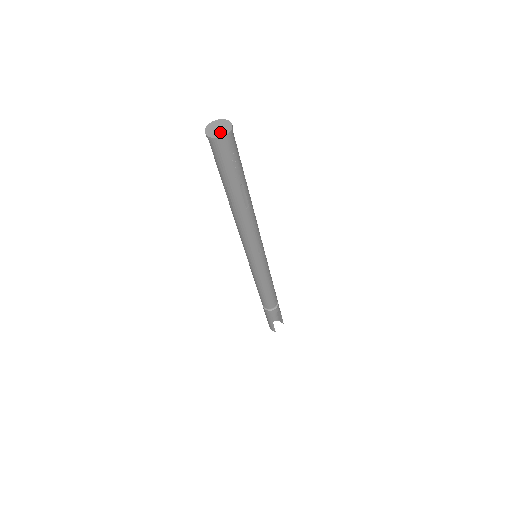
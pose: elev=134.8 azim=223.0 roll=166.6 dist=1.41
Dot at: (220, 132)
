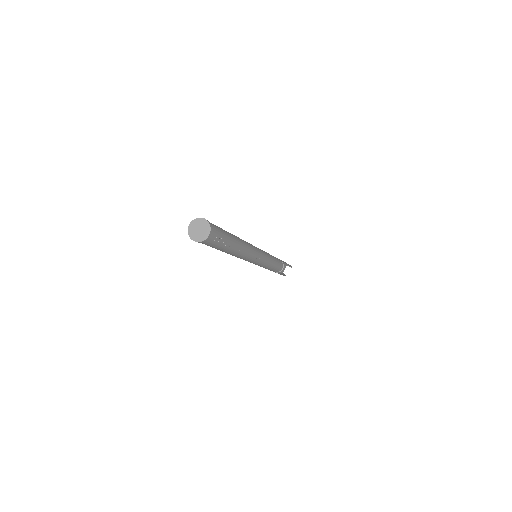
Dot at: (201, 235)
